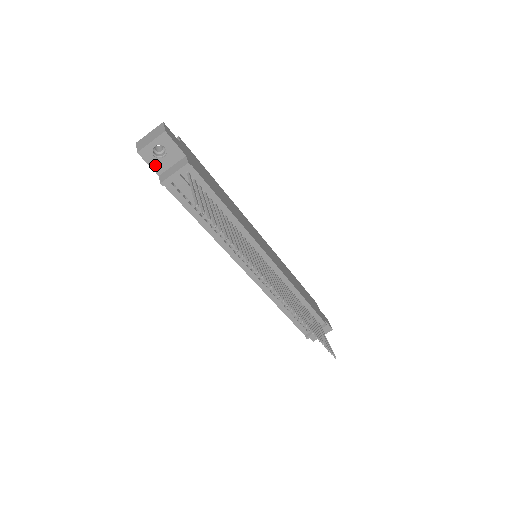
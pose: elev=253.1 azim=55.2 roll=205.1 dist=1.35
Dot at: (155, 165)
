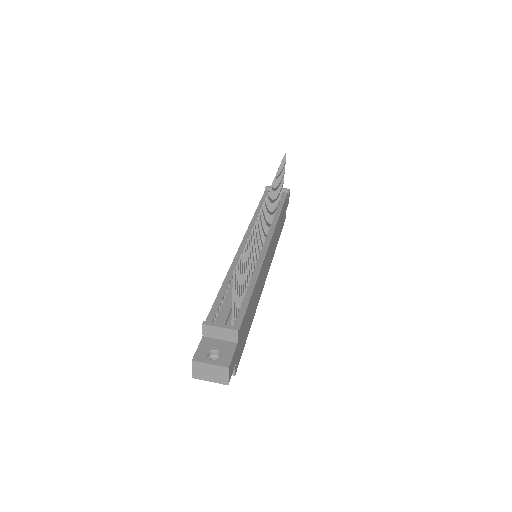
Dot at: occluded
